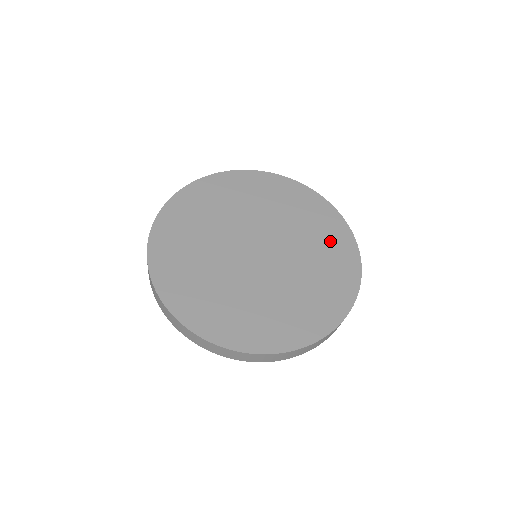
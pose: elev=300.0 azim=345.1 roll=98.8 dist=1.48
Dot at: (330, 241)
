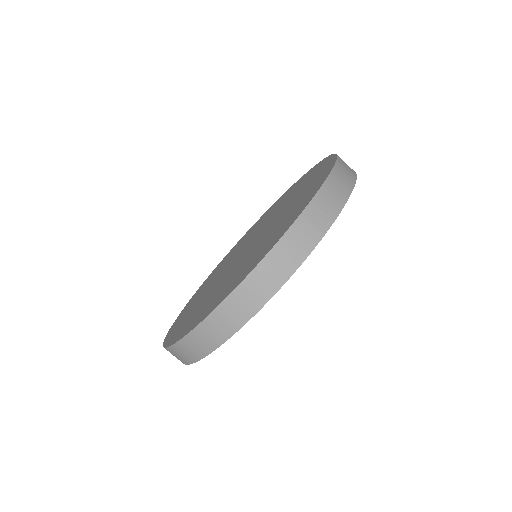
Dot at: (311, 180)
